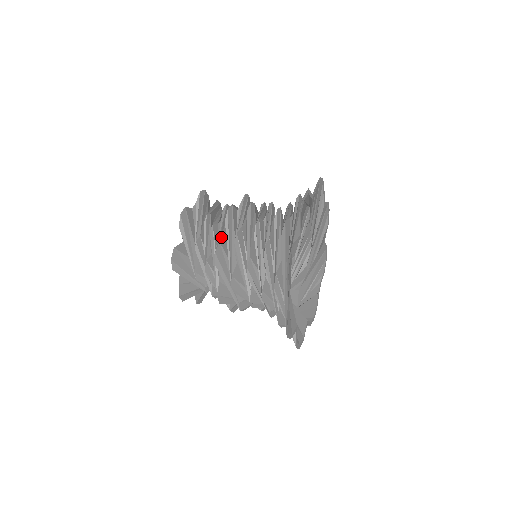
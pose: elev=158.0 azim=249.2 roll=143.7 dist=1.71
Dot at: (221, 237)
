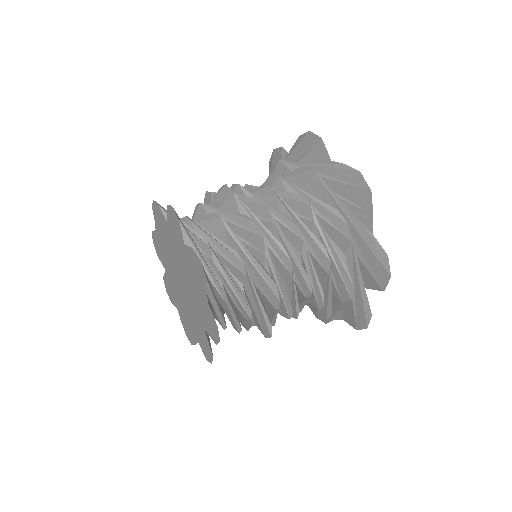
Dot at: (267, 317)
